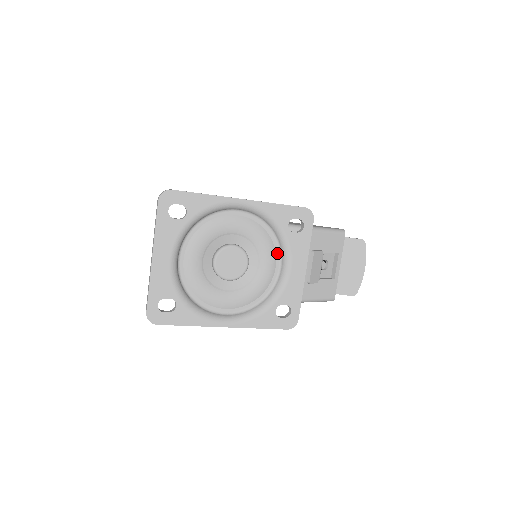
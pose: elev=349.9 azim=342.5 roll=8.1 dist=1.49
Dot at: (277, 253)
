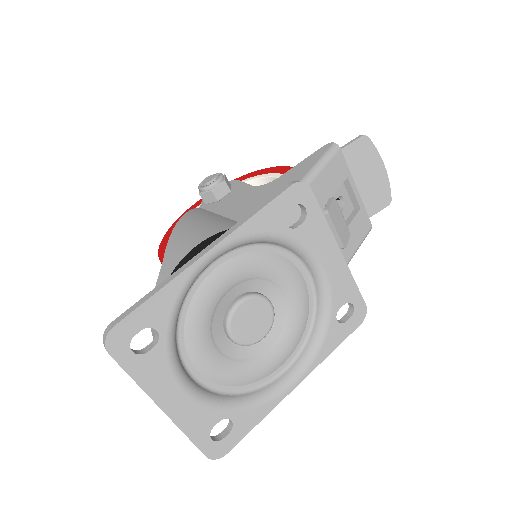
Dot at: (293, 261)
